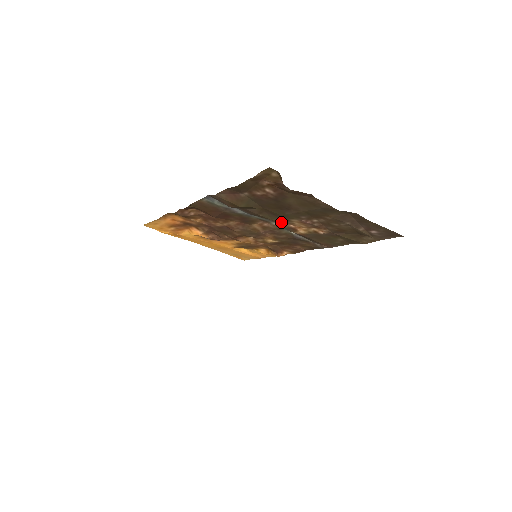
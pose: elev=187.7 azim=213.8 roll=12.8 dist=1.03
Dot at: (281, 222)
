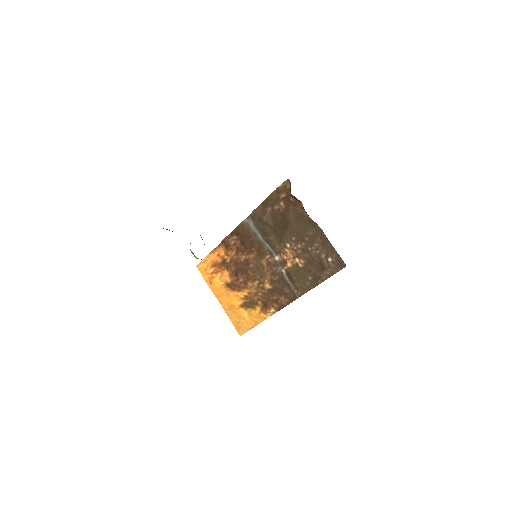
Dot at: (280, 251)
